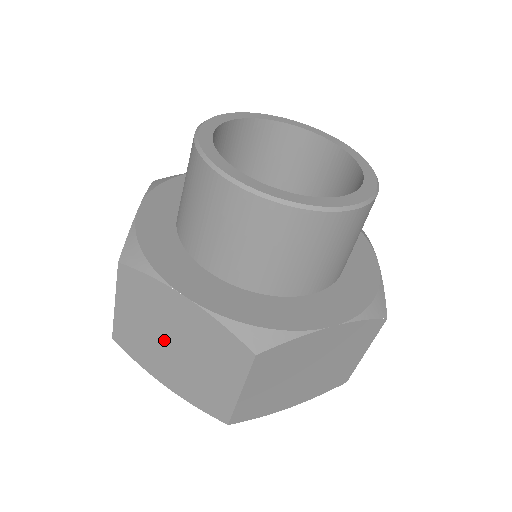
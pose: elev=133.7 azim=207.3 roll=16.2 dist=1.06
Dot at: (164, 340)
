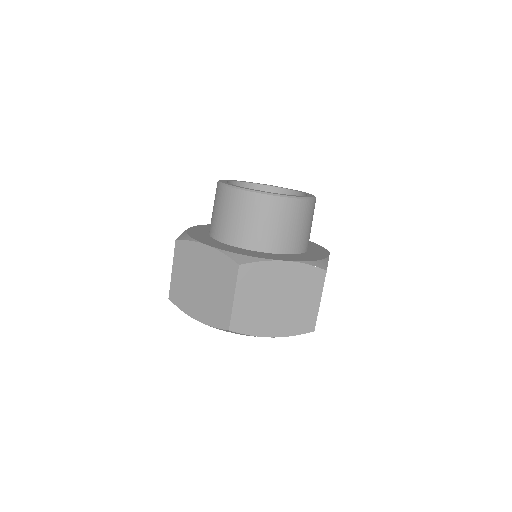
Dot at: (271, 301)
